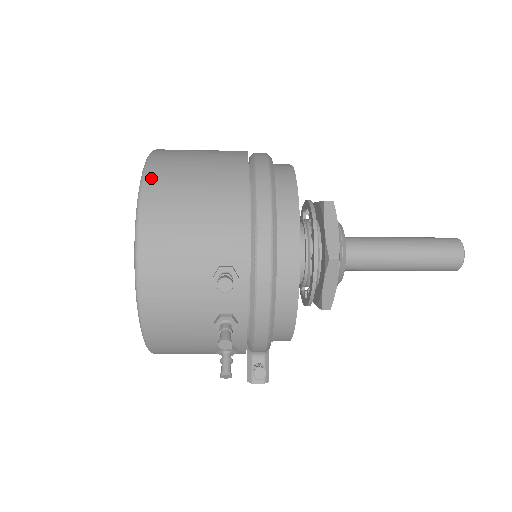
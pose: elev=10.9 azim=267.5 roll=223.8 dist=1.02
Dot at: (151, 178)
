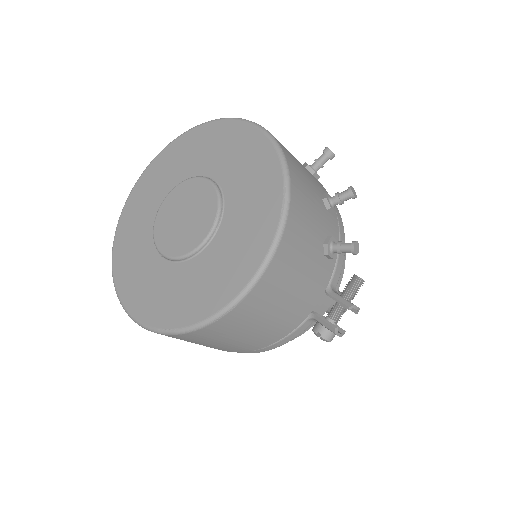
Dot at: occluded
